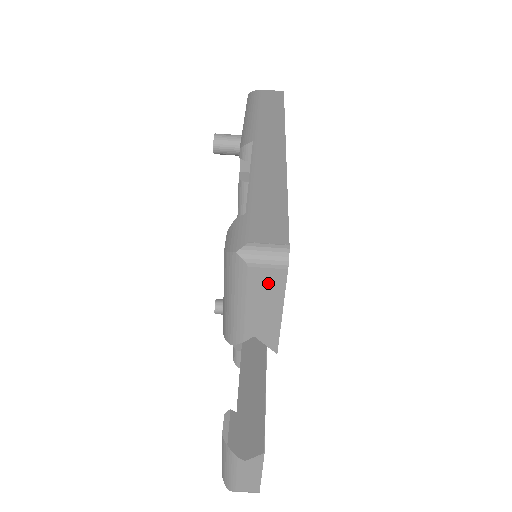
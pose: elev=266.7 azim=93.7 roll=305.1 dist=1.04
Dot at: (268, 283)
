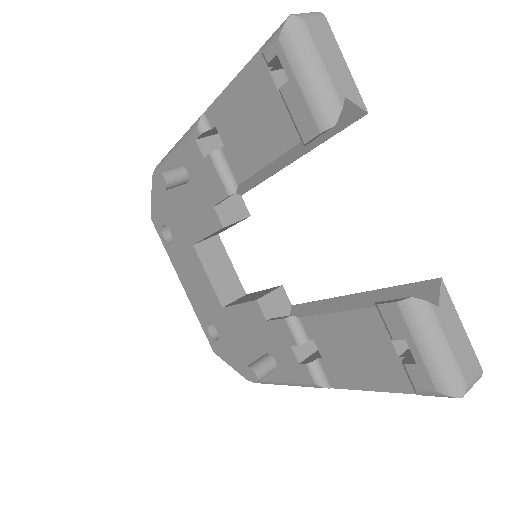
Dot at: (323, 35)
